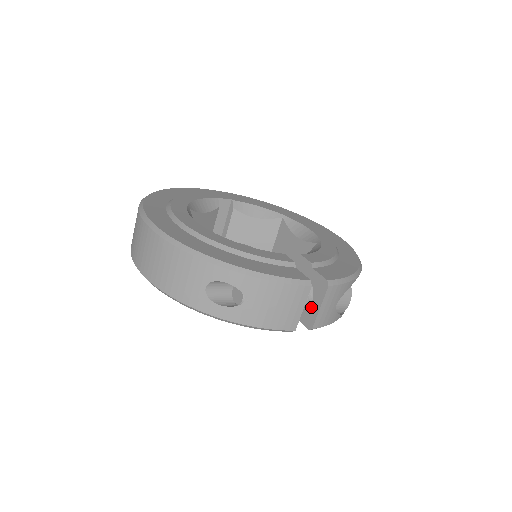
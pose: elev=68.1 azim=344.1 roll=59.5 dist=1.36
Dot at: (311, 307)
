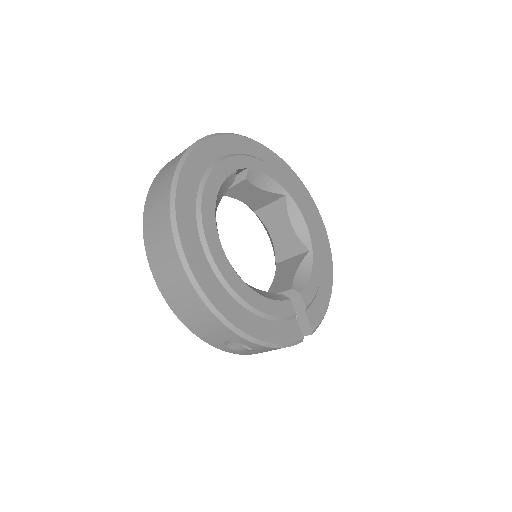
Dot at: occluded
